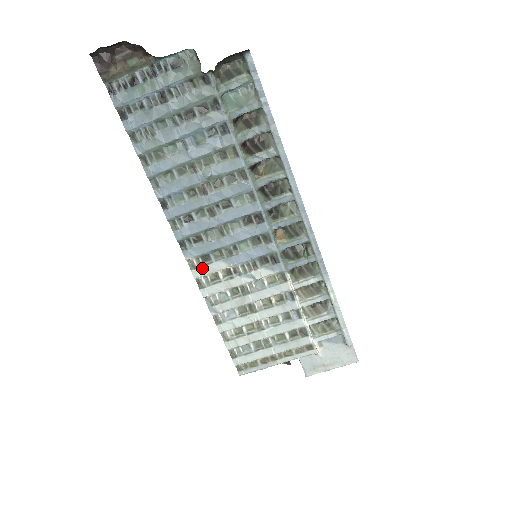
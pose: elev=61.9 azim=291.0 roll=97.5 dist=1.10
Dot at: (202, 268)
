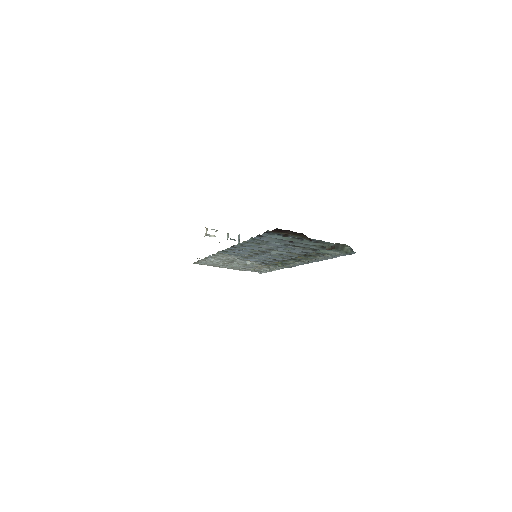
Dot at: (223, 255)
